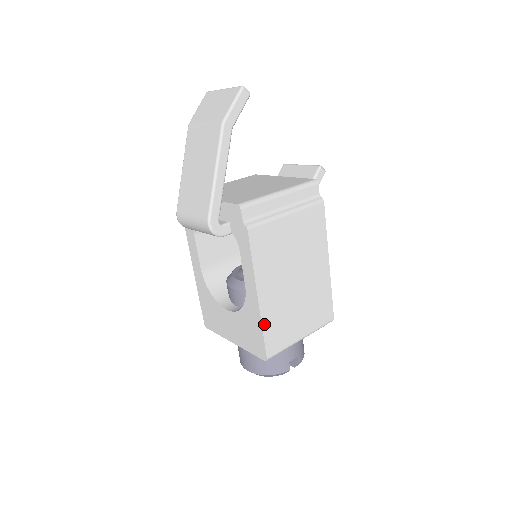
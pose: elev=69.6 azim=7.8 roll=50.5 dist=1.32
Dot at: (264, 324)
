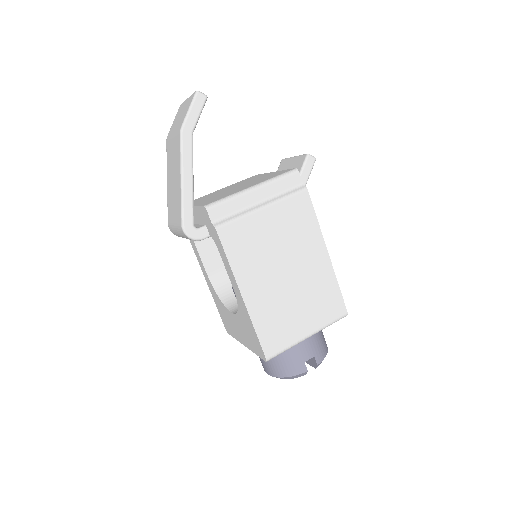
Dot at: (256, 323)
